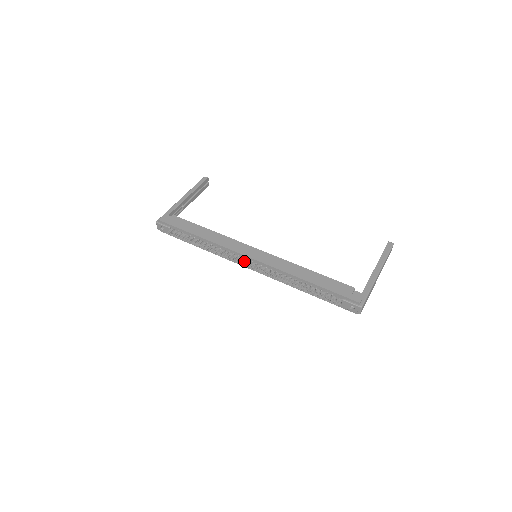
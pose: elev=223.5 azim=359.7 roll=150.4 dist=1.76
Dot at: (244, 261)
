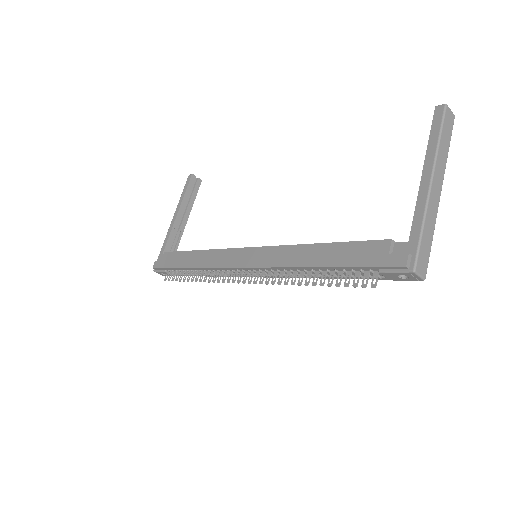
Dot at: (244, 273)
